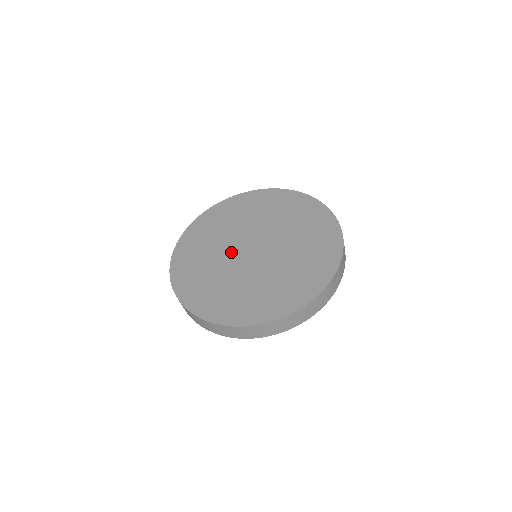
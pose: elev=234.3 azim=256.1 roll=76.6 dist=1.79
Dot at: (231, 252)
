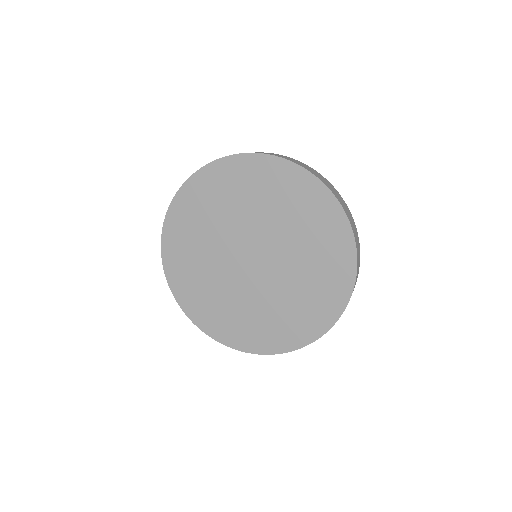
Dot at: (234, 275)
